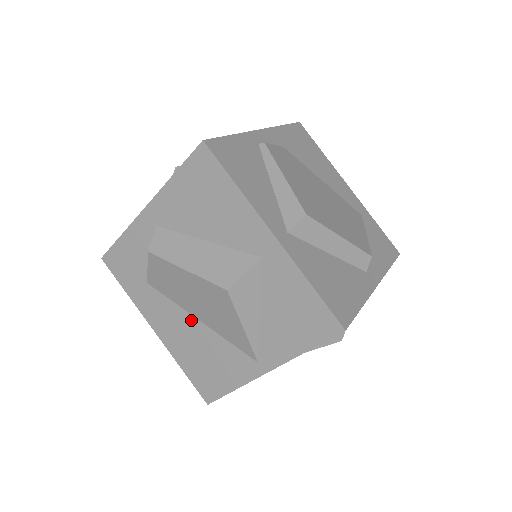
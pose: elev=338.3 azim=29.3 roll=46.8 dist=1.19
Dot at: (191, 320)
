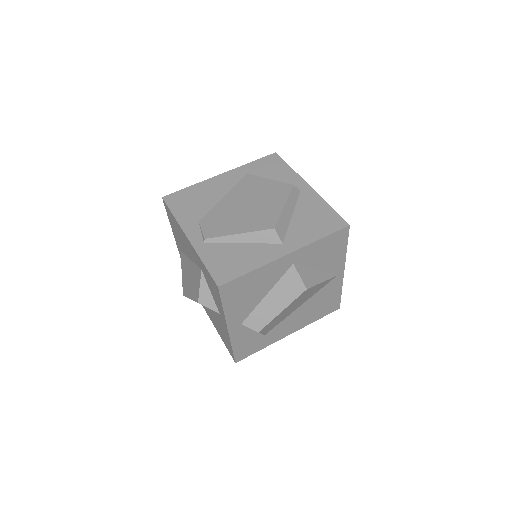
Dot at: (297, 311)
